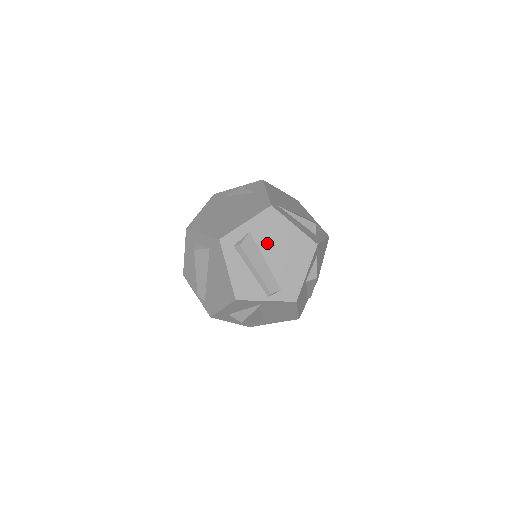
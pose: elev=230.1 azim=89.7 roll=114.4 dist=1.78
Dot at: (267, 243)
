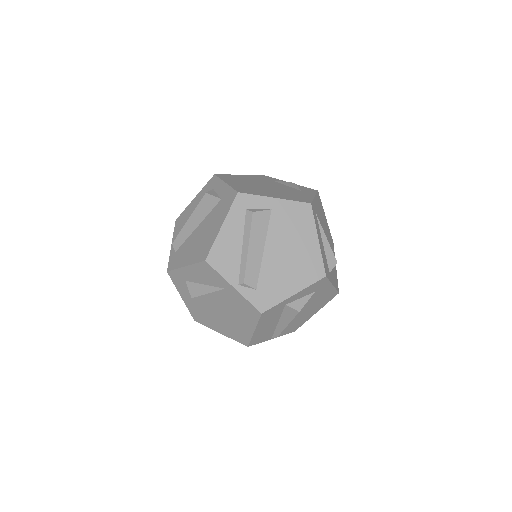
Dot at: (279, 233)
